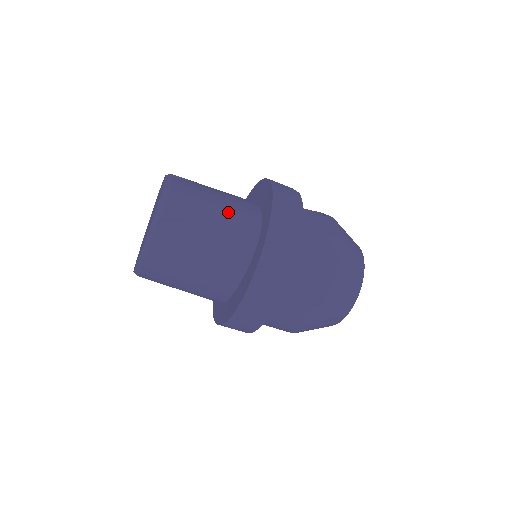
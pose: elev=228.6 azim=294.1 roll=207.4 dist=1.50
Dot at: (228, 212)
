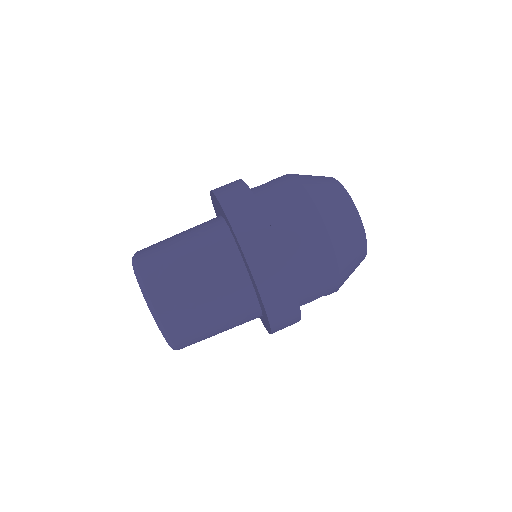
Dot at: (192, 235)
